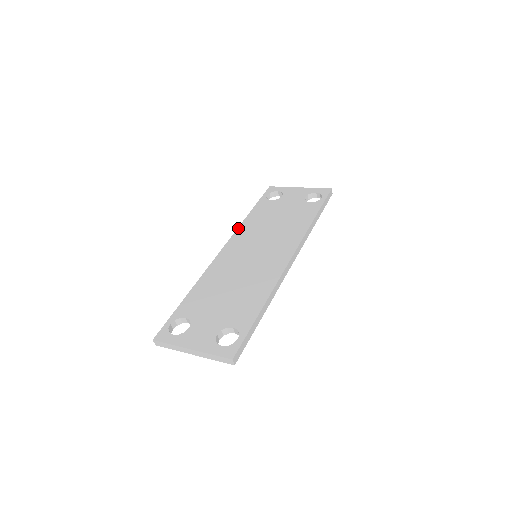
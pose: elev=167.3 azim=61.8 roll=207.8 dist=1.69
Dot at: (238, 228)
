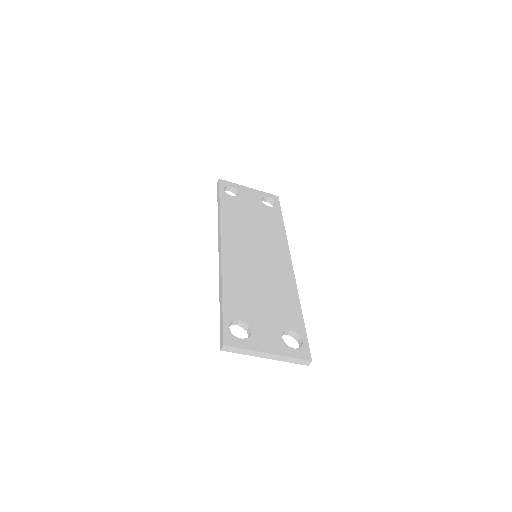
Dot at: (221, 222)
